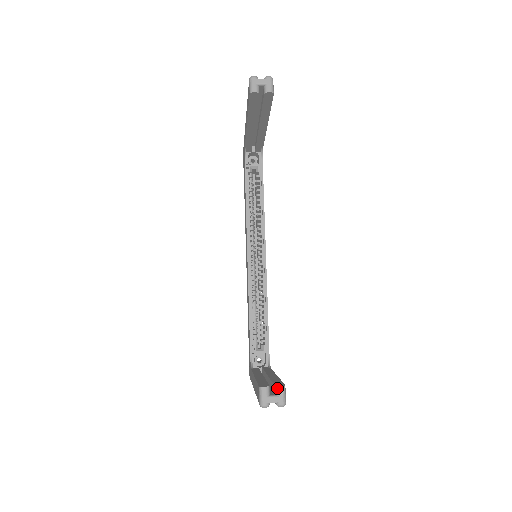
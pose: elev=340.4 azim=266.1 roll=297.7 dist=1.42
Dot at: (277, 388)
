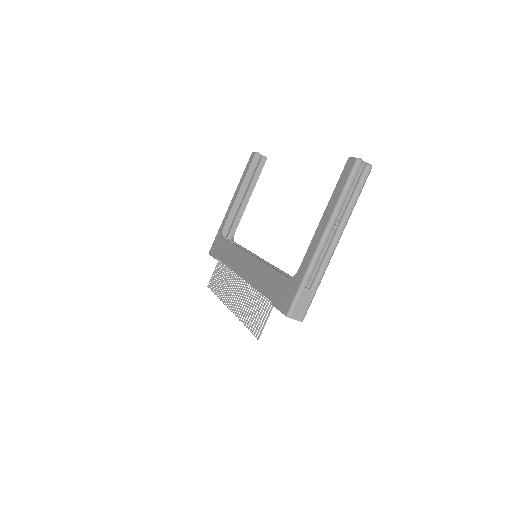
Dot at: occluded
